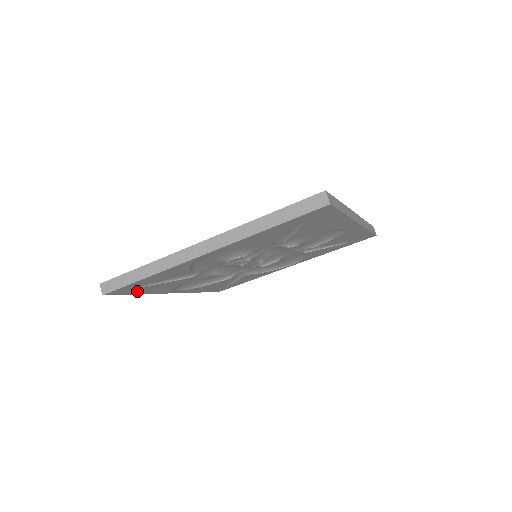
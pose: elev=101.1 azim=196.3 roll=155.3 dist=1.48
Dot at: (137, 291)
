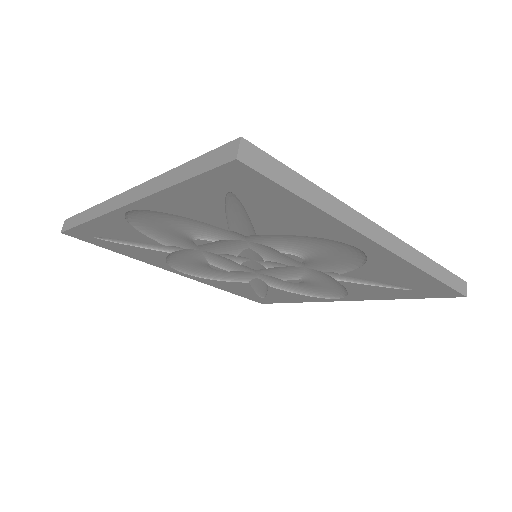
Dot at: (109, 246)
